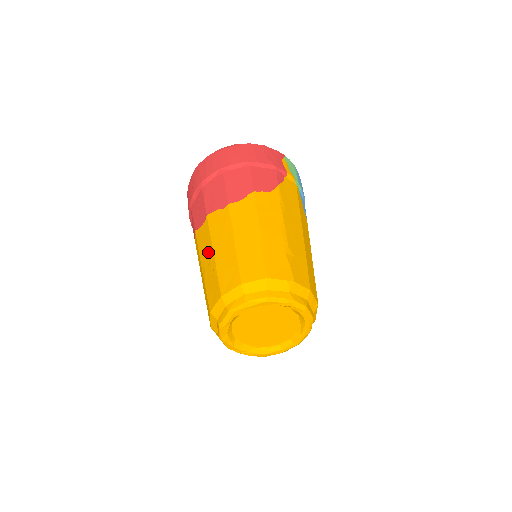
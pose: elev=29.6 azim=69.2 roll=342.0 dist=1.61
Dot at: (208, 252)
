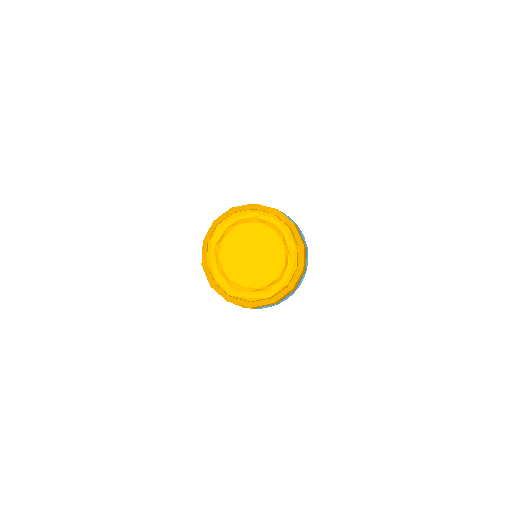
Dot at: occluded
